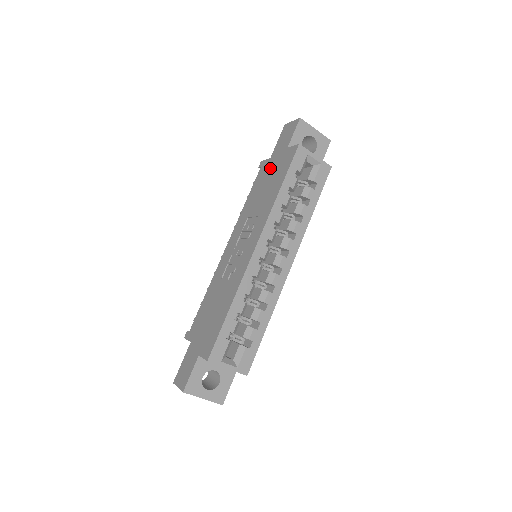
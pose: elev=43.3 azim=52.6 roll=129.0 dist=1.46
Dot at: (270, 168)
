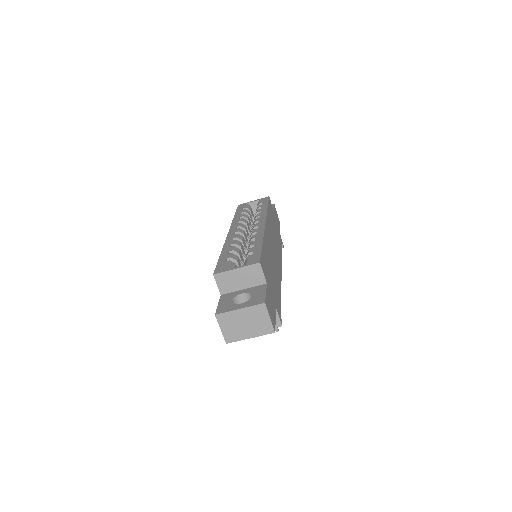
Dot at: occluded
